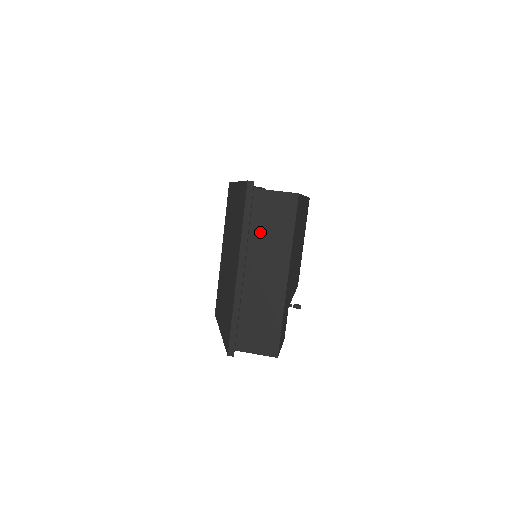
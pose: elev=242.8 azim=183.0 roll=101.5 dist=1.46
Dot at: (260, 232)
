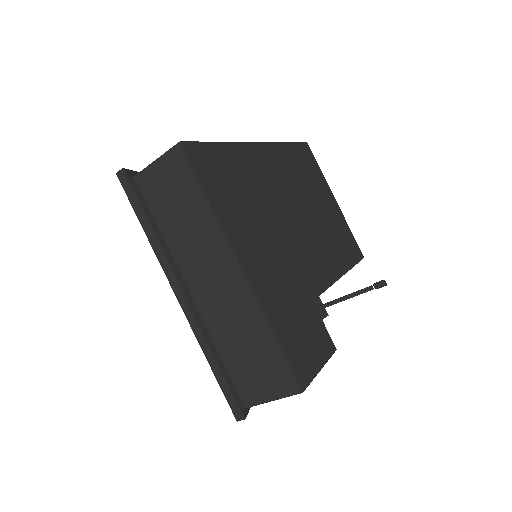
Dot at: (173, 228)
